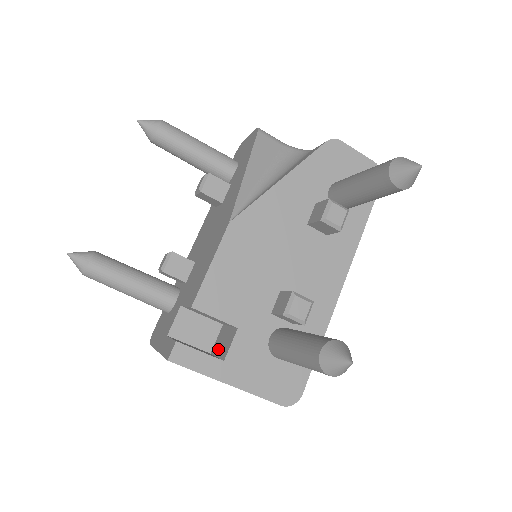
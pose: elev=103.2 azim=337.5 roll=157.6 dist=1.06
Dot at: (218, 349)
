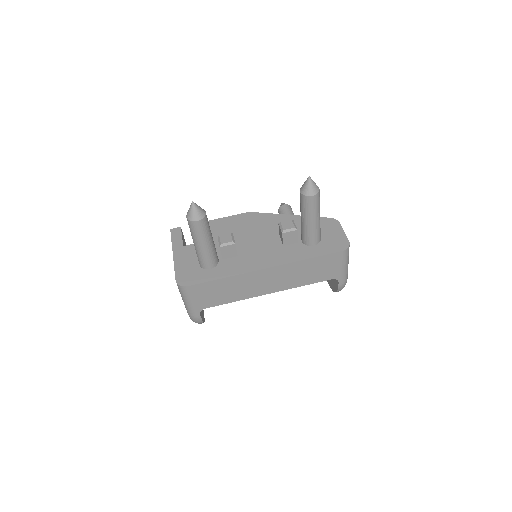
Dot at: occluded
